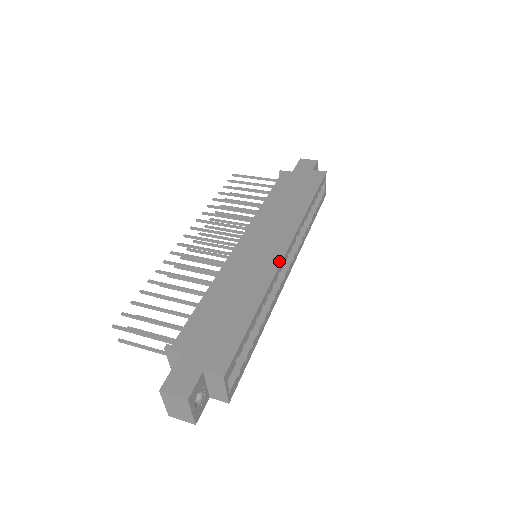
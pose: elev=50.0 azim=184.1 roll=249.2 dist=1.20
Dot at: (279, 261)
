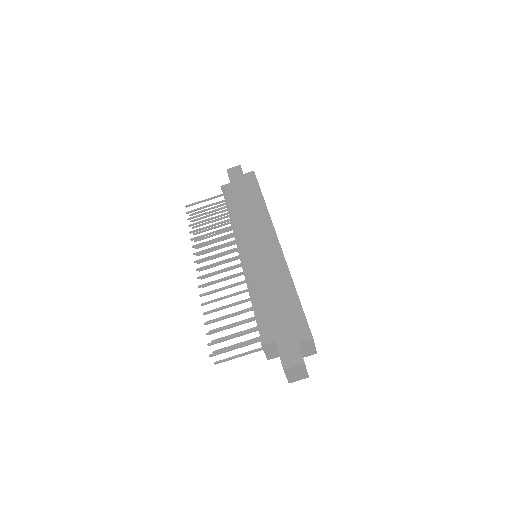
Dot at: (280, 251)
